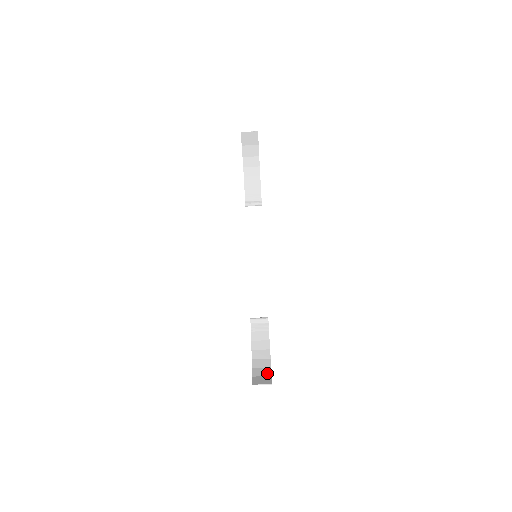
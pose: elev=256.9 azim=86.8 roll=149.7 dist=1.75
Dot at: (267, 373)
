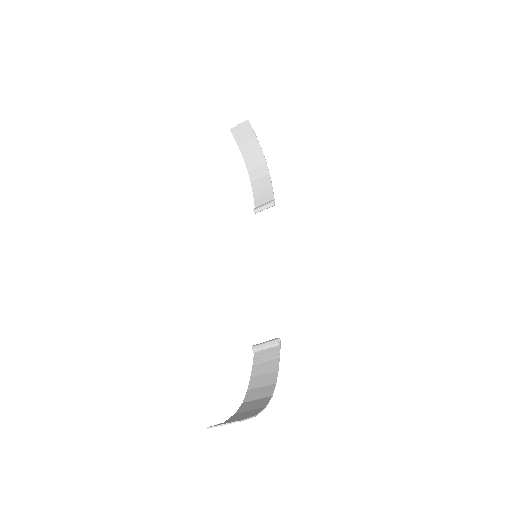
Dot at: (251, 413)
